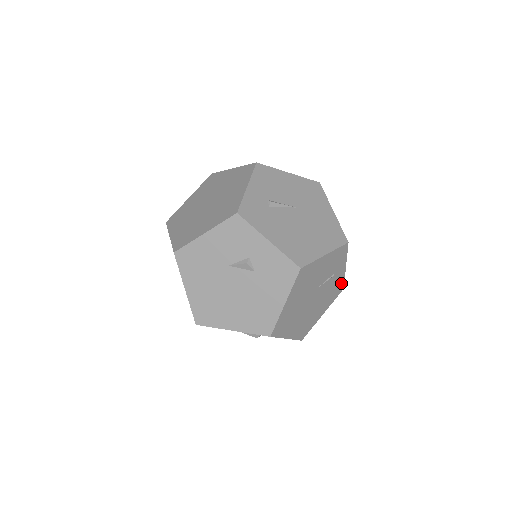
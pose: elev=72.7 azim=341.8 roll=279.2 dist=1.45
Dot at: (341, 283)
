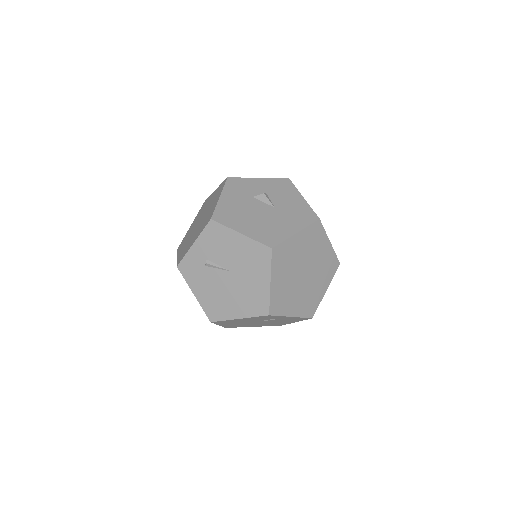
Dot at: (301, 318)
